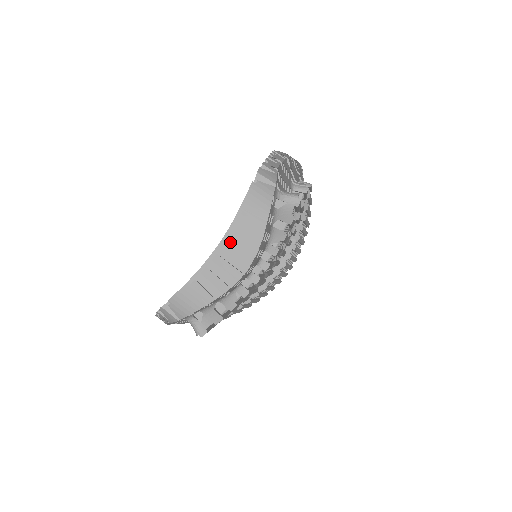
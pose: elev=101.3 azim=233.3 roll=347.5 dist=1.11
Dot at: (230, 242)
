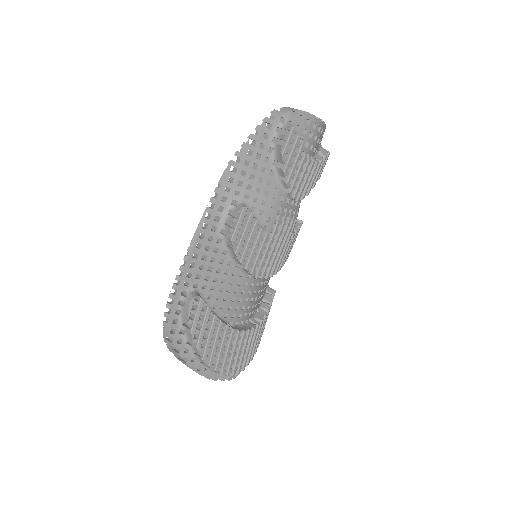
Dot at: occluded
